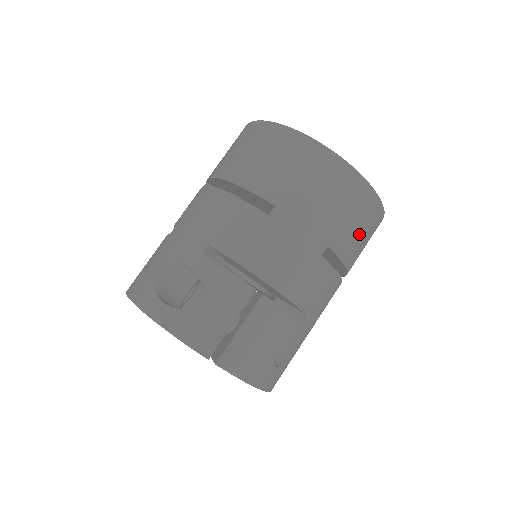
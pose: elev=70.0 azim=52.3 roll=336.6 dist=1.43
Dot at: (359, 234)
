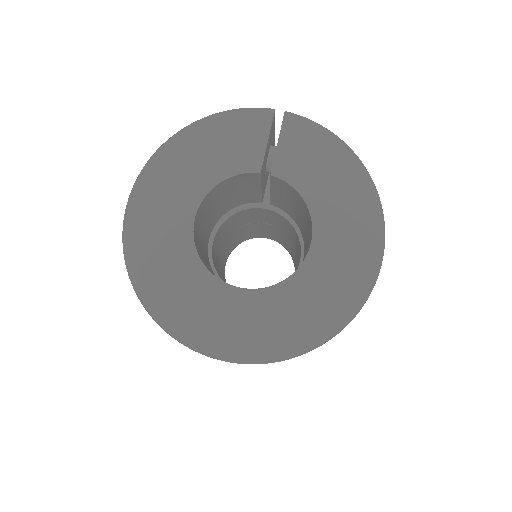
Dot at: occluded
